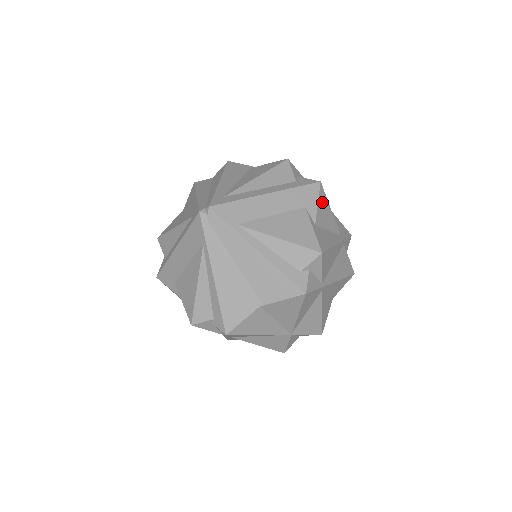
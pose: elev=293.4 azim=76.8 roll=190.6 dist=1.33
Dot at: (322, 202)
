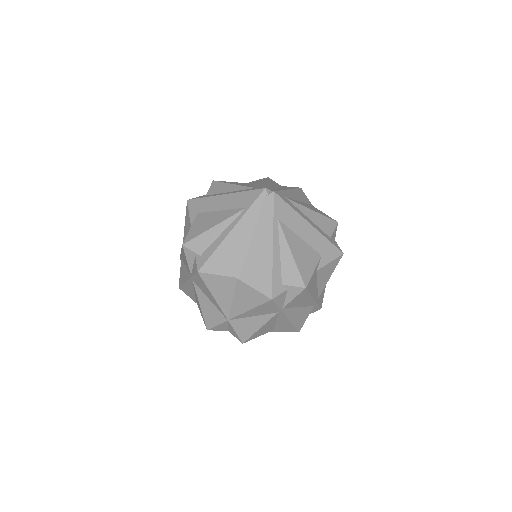
Dot at: (332, 265)
